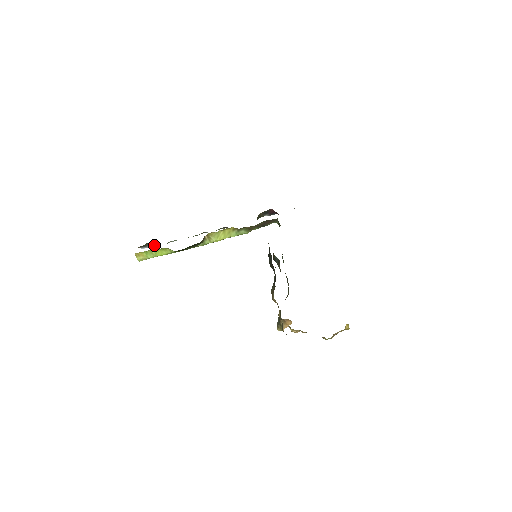
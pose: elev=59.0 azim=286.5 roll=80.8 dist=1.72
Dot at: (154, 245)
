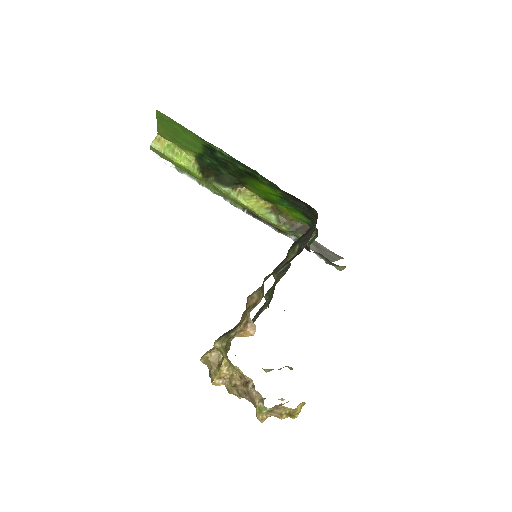
Dot at: (167, 161)
